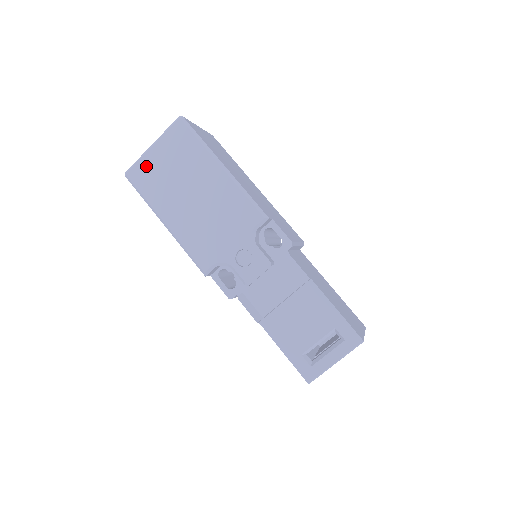
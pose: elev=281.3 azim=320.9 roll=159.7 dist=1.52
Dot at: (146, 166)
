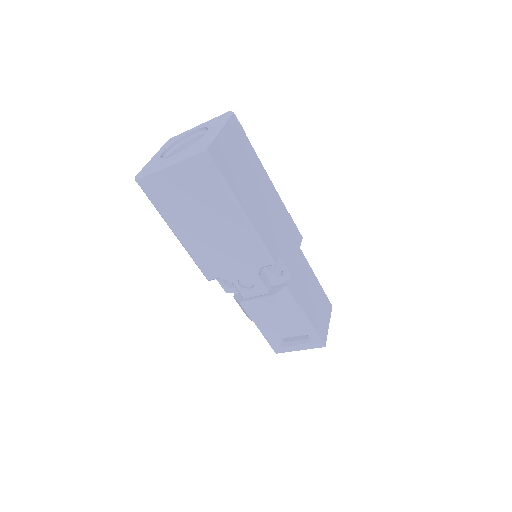
Dot at: (160, 182)
